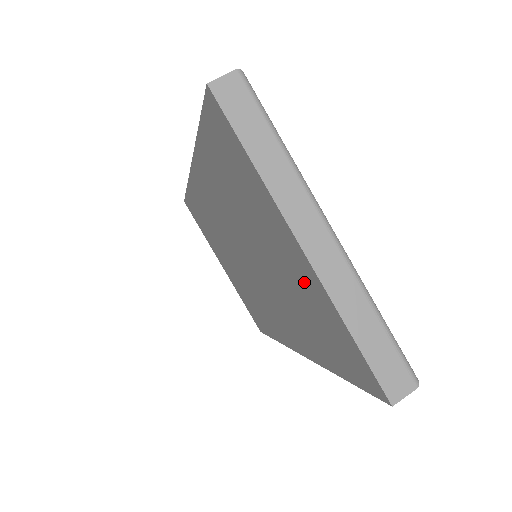
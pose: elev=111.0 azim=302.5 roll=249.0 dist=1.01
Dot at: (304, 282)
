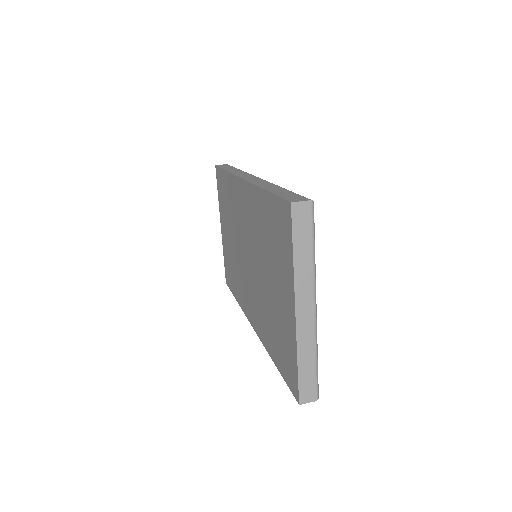
Dot at: (286, 319)
